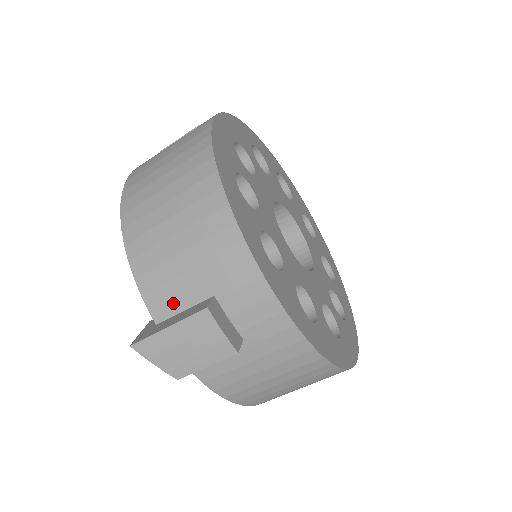
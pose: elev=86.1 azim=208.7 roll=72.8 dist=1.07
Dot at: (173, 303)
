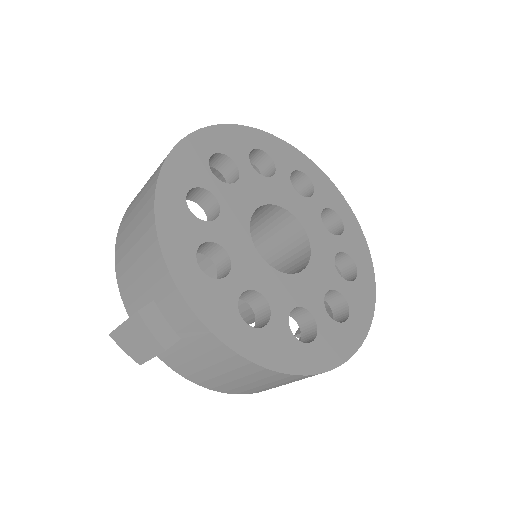
Dot at: (135, 303)
